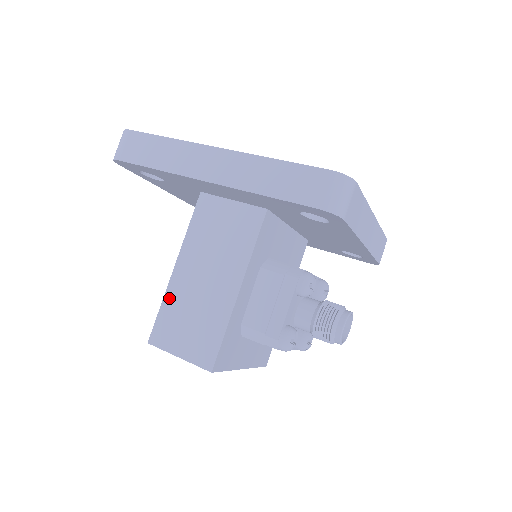
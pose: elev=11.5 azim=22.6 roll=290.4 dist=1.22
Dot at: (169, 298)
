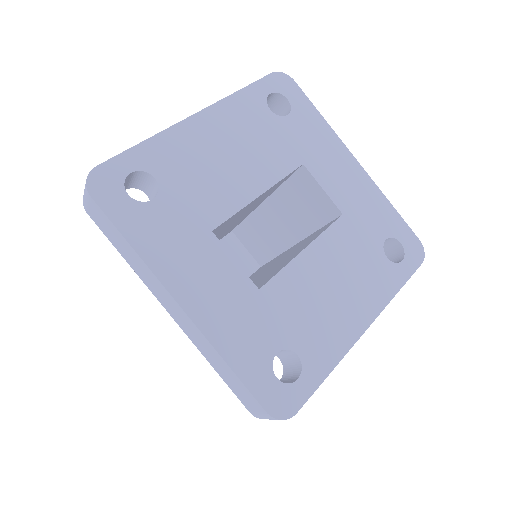
Dot at: occluded
